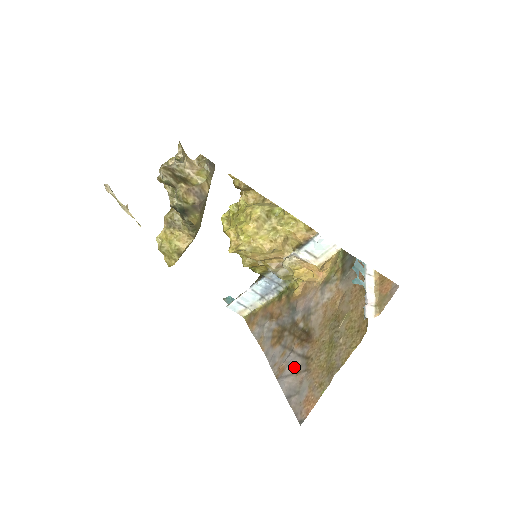
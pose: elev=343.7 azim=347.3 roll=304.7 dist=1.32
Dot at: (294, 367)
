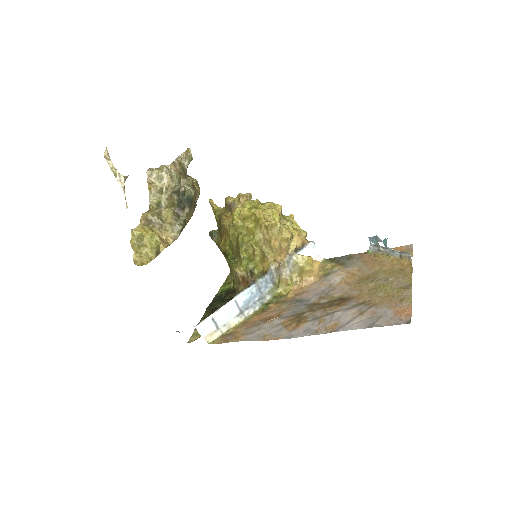
Dot at: (351, 315)
